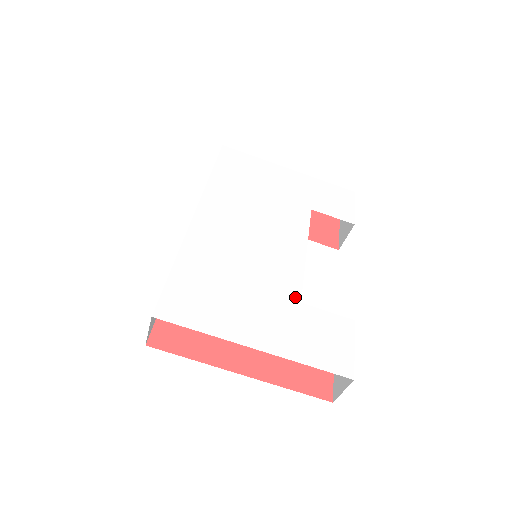
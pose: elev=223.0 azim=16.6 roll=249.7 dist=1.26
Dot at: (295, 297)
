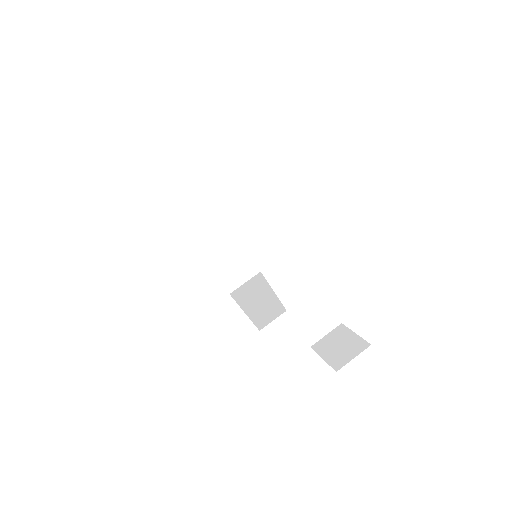
Dot at: (315, 281)
